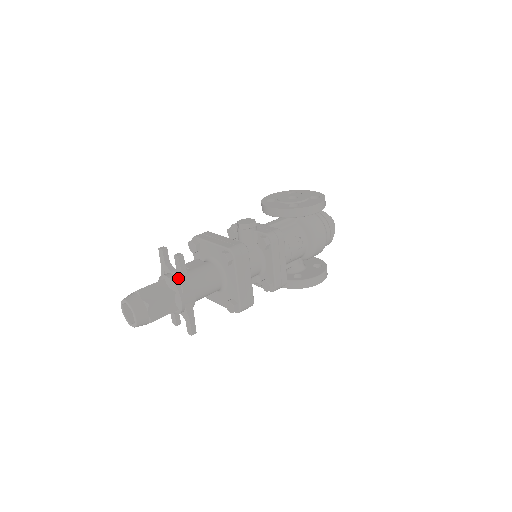
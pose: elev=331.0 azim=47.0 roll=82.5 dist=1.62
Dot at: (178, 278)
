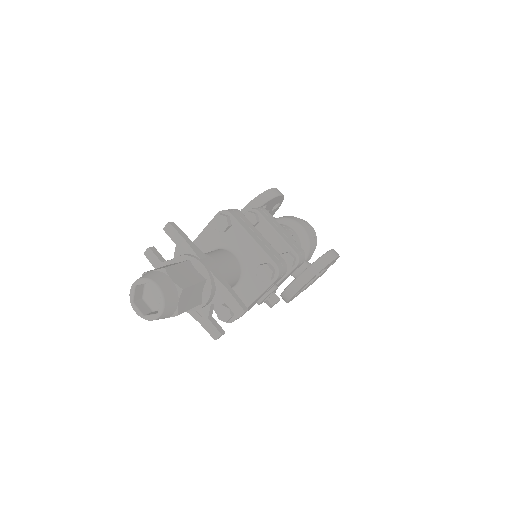
Dot at: (183, 253)
